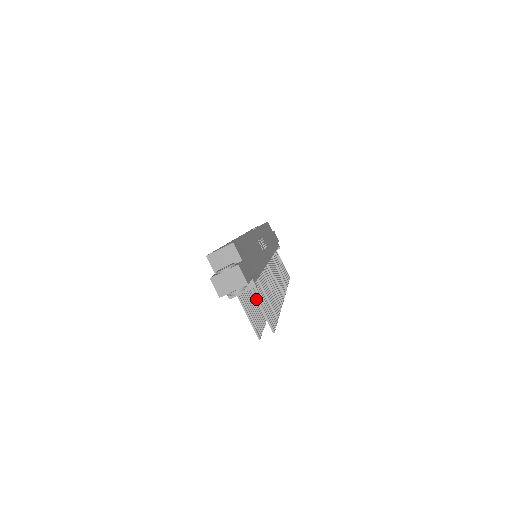
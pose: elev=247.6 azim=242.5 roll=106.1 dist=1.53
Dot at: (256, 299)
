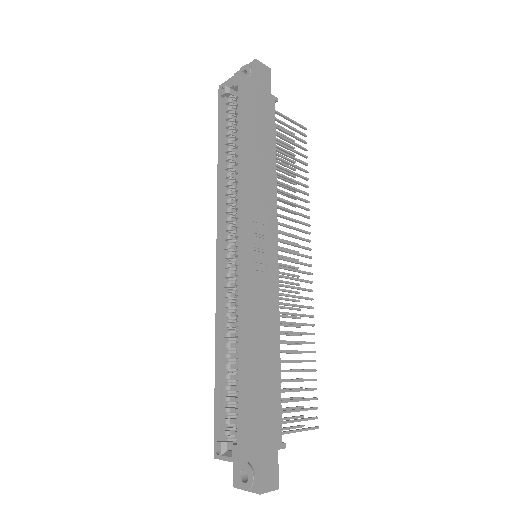
Dot at: (288, 433)
